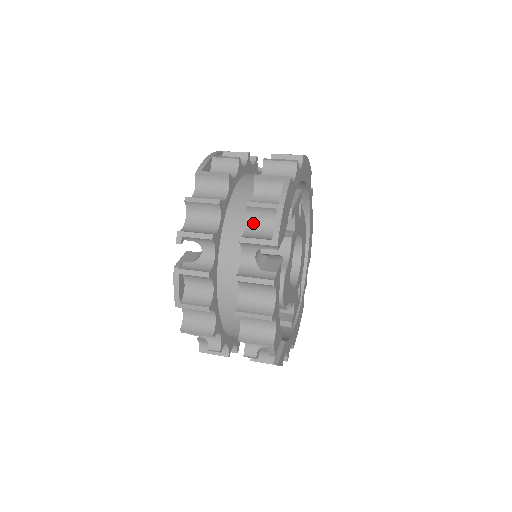
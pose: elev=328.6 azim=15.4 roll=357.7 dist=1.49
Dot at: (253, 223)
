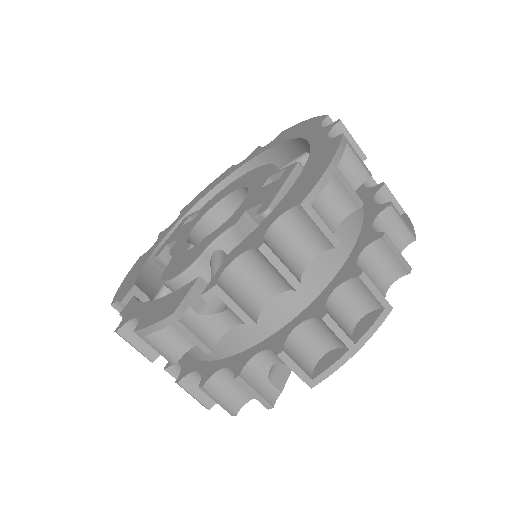
Dot at: (308, 329)
